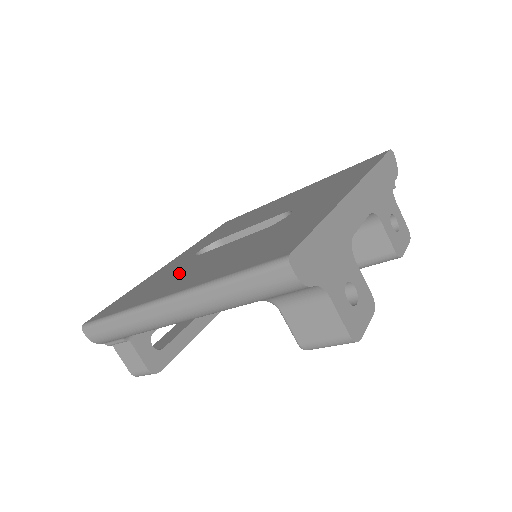
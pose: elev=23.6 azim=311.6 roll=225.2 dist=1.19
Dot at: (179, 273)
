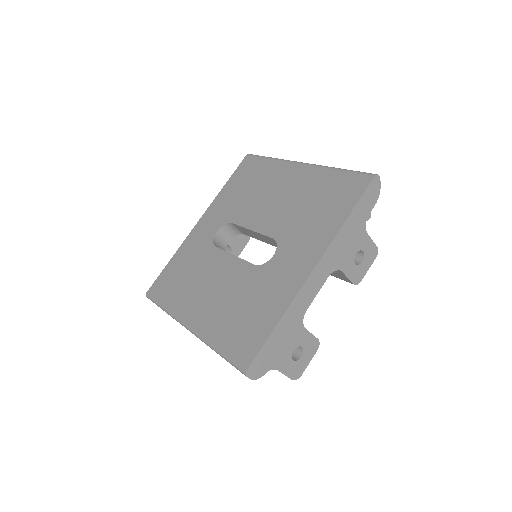
Dot at: (200, 279)
